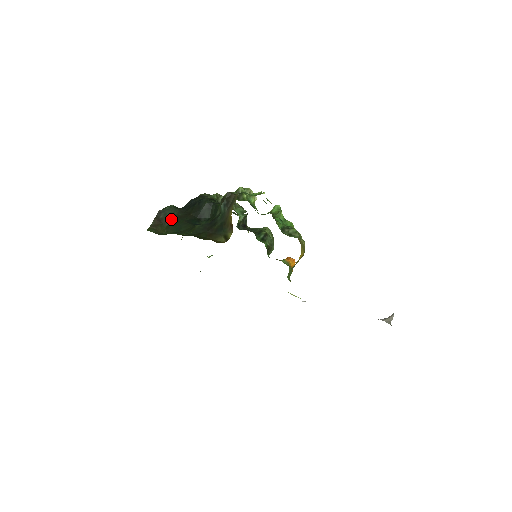
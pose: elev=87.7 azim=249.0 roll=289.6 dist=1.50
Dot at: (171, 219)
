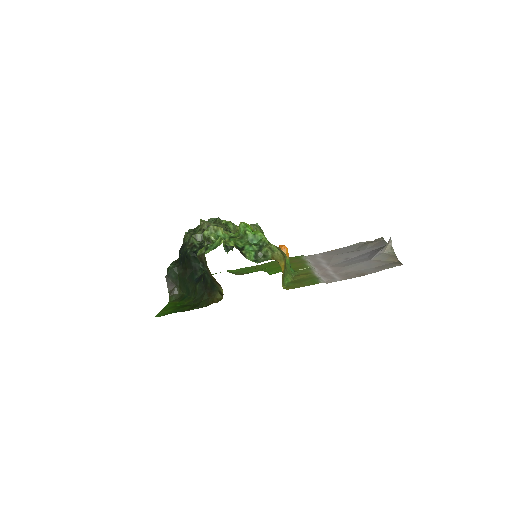
Dot at: (178, 279)
